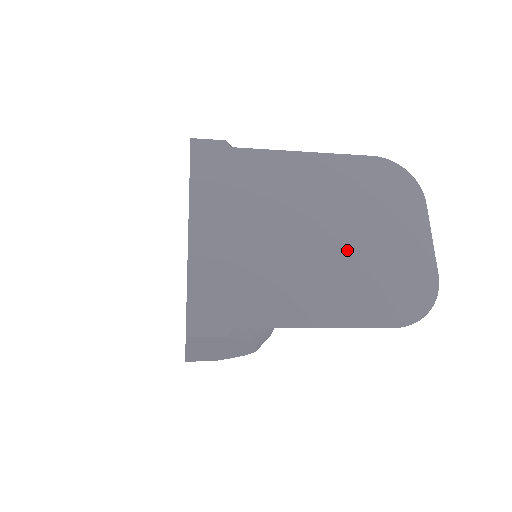
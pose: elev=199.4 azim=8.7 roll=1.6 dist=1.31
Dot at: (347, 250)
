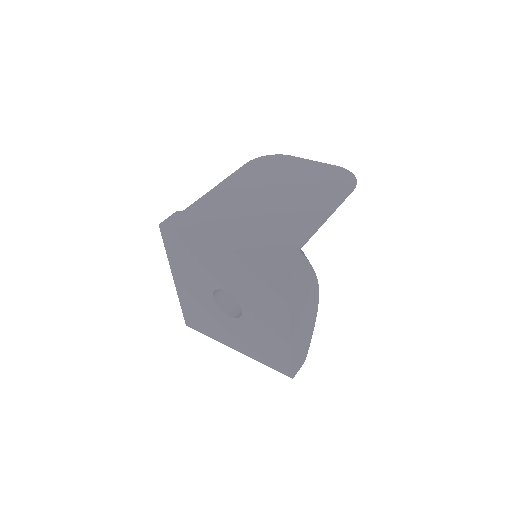
Dot at: (292, 190)
